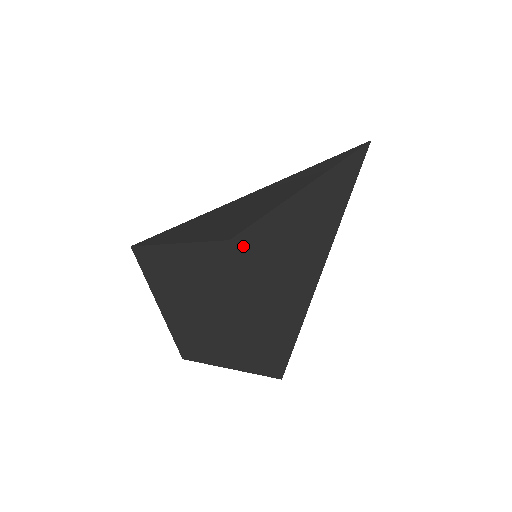
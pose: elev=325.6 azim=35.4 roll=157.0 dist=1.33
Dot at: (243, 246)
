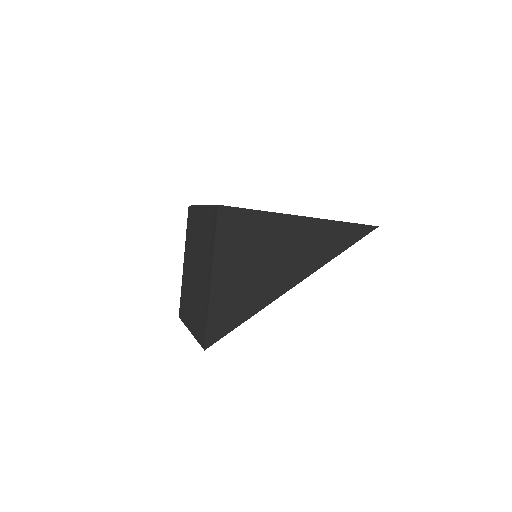
Dot at: occluded
